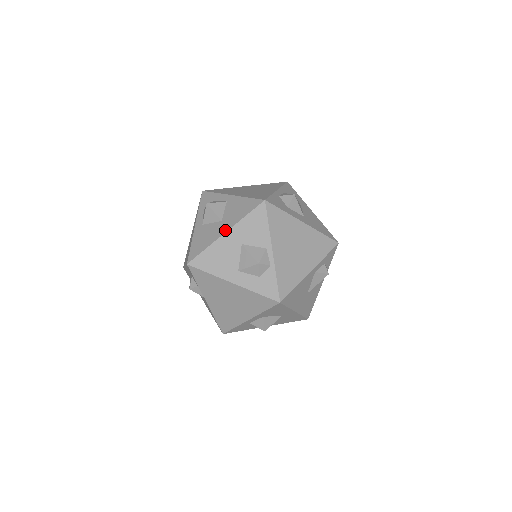
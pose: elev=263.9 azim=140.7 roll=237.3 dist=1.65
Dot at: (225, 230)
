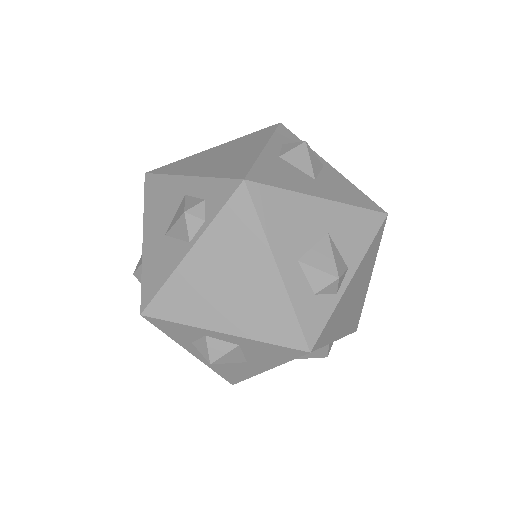
Dot at: (323, 195)
